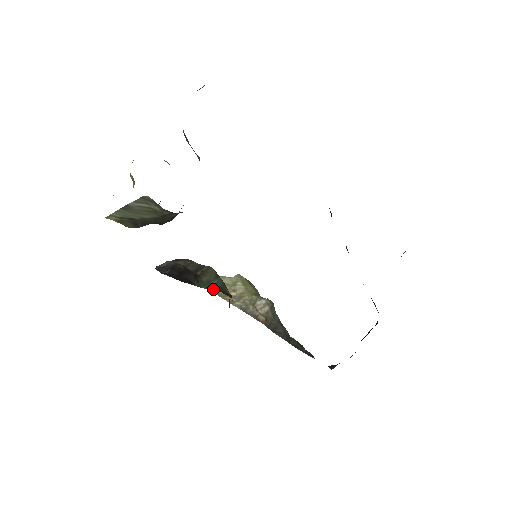
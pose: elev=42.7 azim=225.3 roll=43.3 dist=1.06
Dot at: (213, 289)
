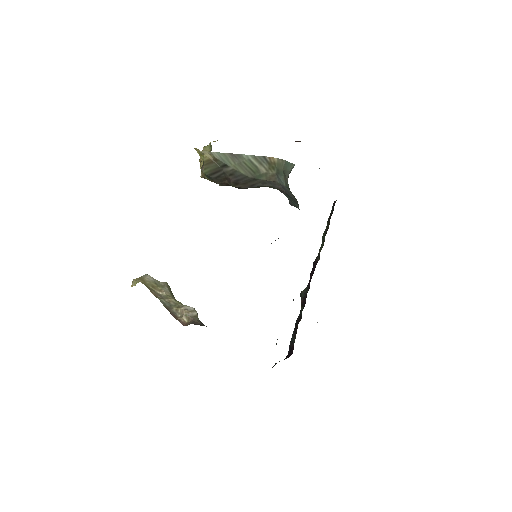
Dot at: occluded
